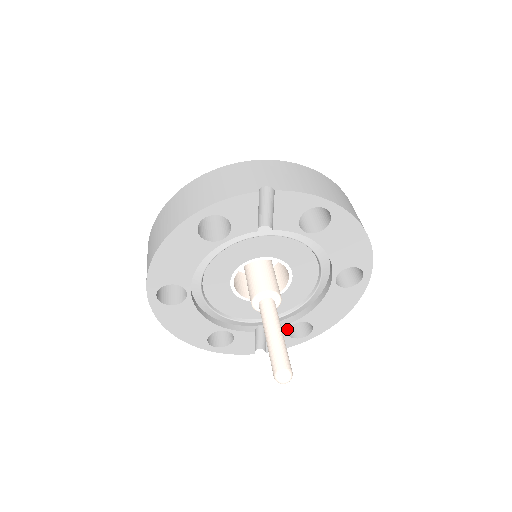
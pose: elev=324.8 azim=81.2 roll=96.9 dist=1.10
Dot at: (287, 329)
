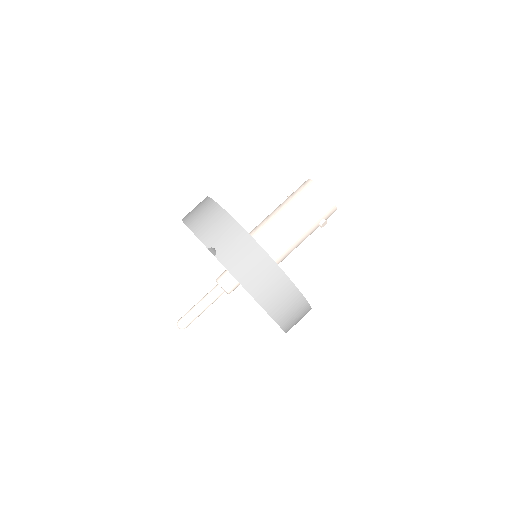
Dot at: occluded
